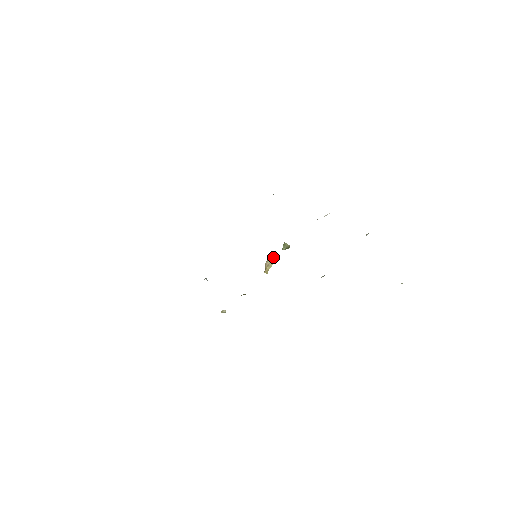
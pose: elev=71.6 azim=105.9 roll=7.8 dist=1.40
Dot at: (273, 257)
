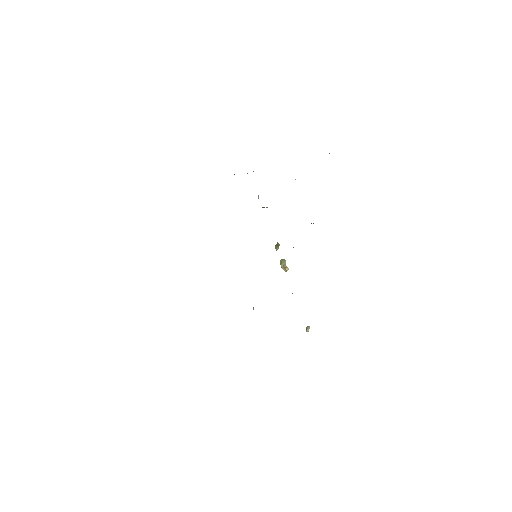
Dot at: (280, 261)
